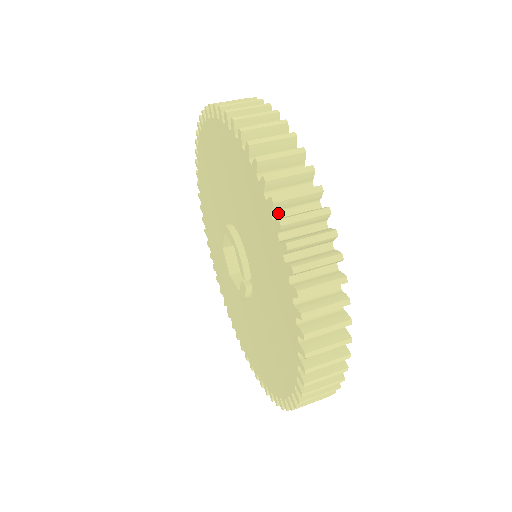
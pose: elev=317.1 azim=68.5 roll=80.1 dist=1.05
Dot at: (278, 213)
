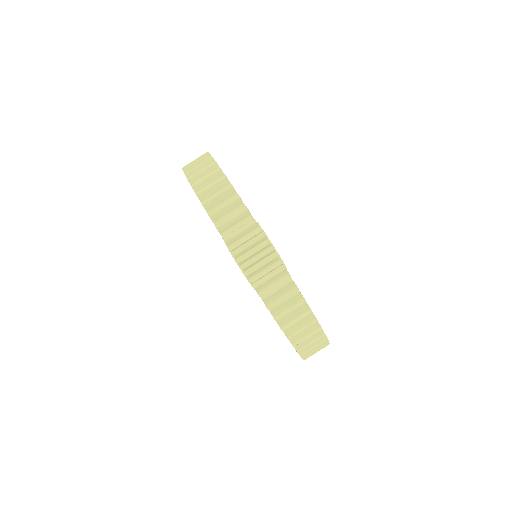
Dot at: (264, 294)
